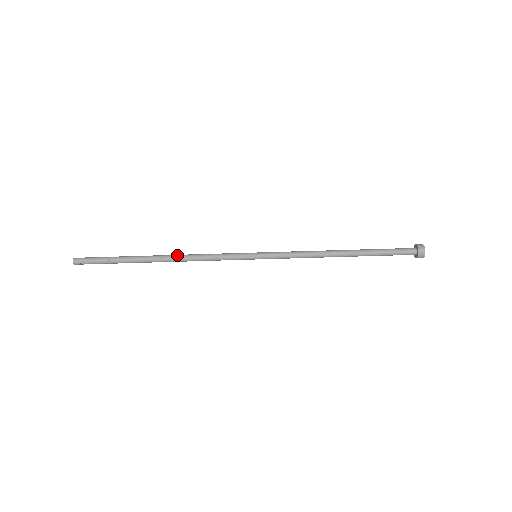
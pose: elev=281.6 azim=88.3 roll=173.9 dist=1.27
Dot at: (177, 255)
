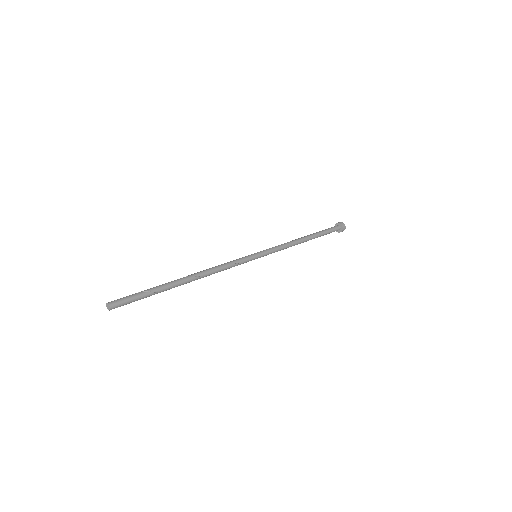
Dot at: (200, 271)
